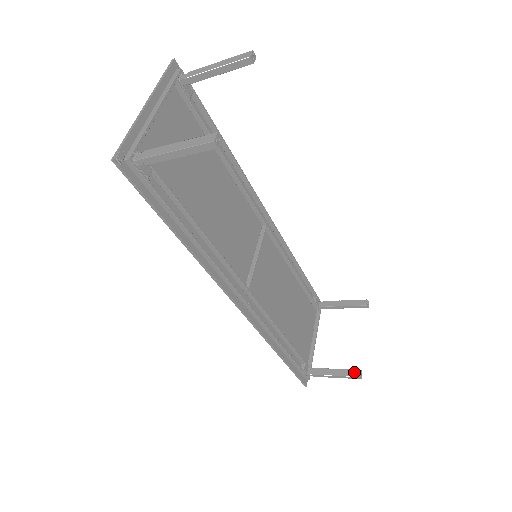
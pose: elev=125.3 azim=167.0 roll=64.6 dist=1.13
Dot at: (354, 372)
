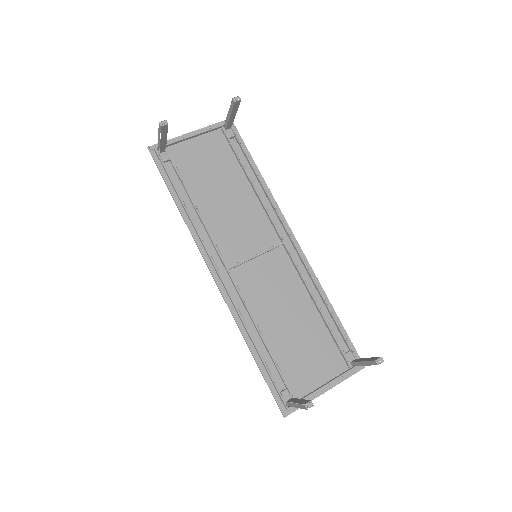
Dot at: (306, 401)
